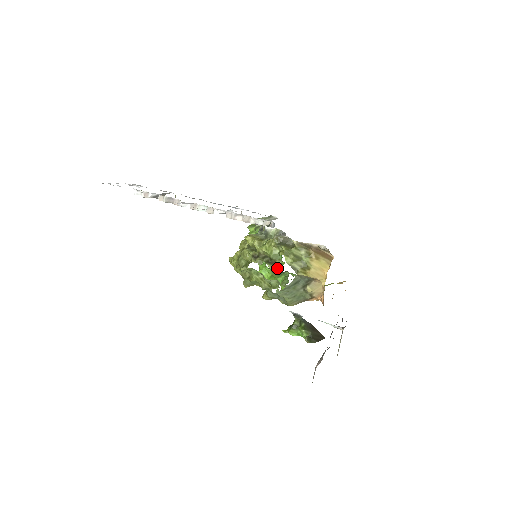
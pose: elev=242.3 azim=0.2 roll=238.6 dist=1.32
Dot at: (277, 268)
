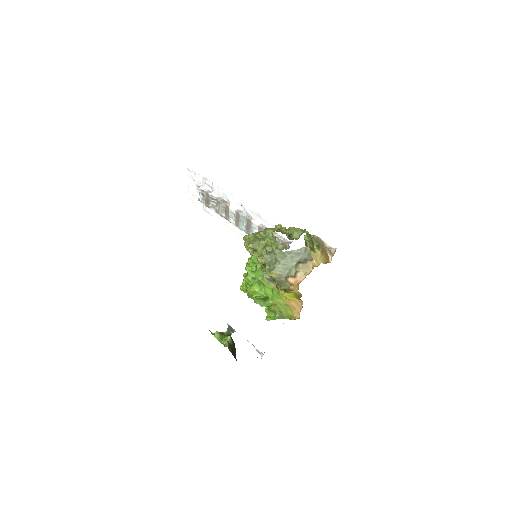
Dot at: (293, 239)
